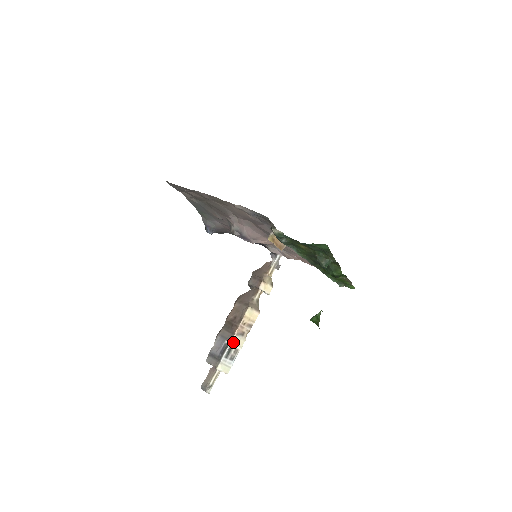
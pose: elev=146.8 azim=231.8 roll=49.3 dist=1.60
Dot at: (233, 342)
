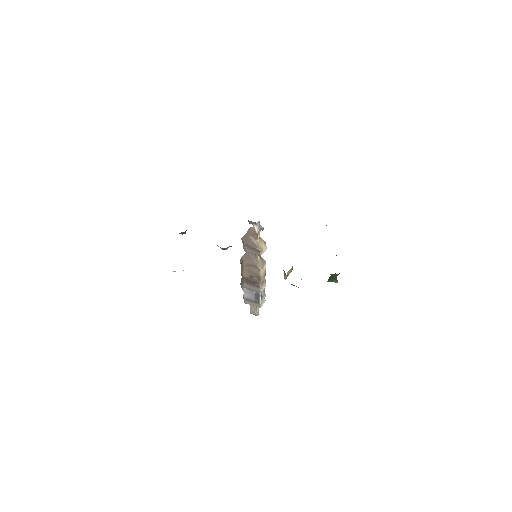
Dot at: (261, 291)
